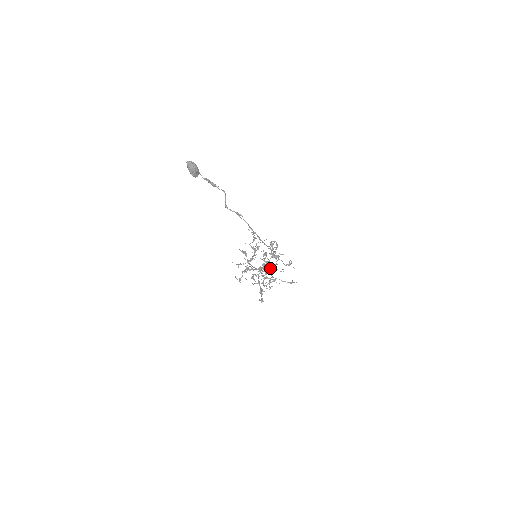
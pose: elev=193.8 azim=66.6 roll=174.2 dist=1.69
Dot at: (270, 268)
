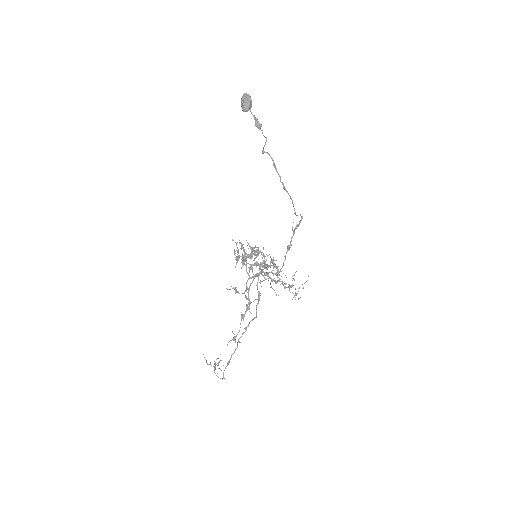
Dot at: occluded
